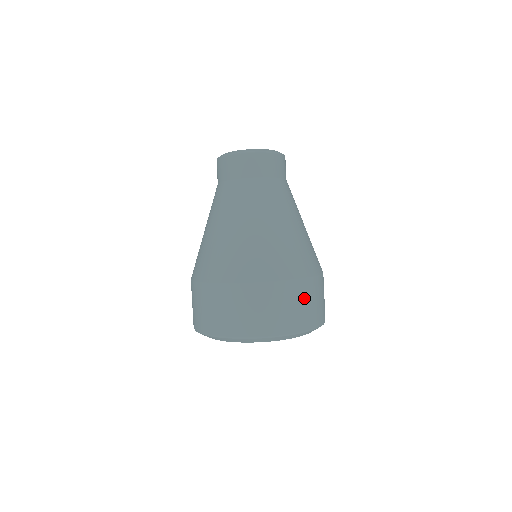
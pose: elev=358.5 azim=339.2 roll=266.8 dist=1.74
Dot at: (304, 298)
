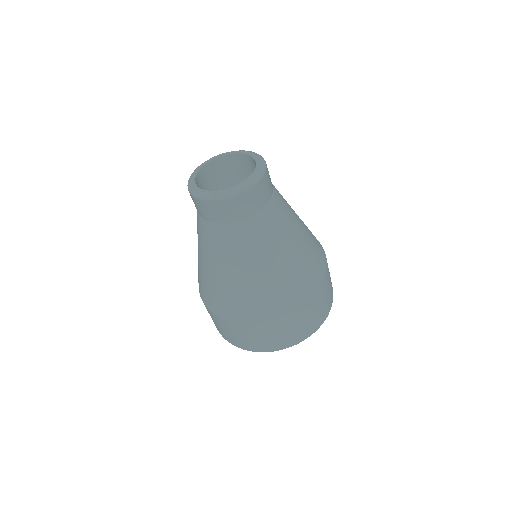
Dot at: (311, 312)
